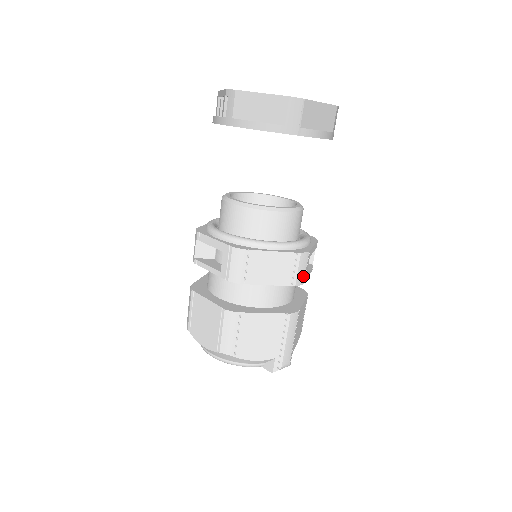
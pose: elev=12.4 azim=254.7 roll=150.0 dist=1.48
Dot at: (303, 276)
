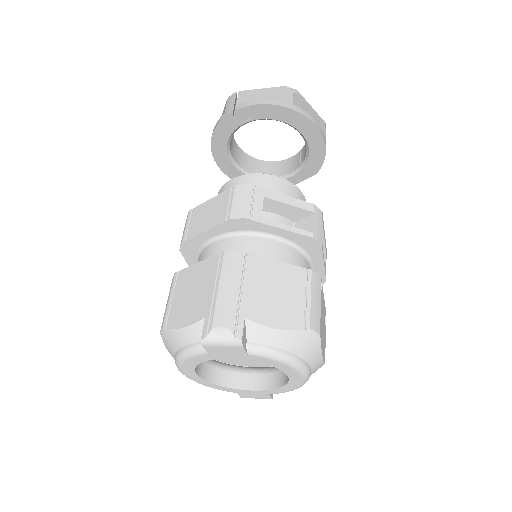
Dot at: (243, 209)
